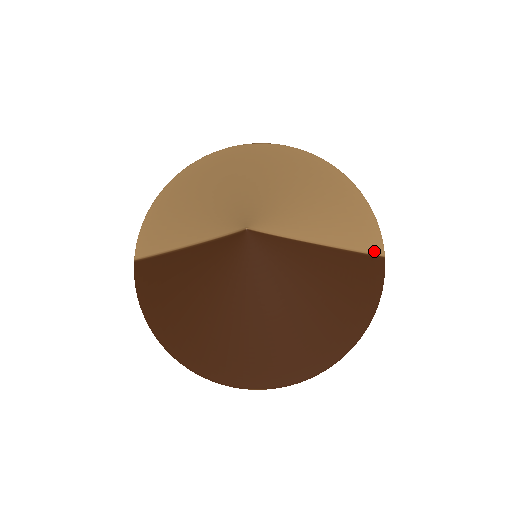
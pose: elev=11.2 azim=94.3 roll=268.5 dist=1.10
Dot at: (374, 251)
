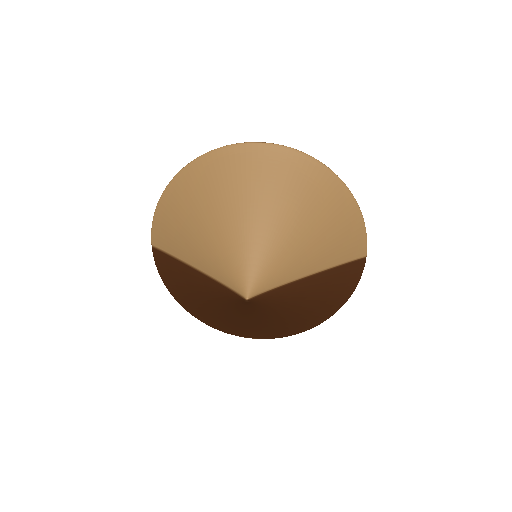
Dot at: (357, 256)
